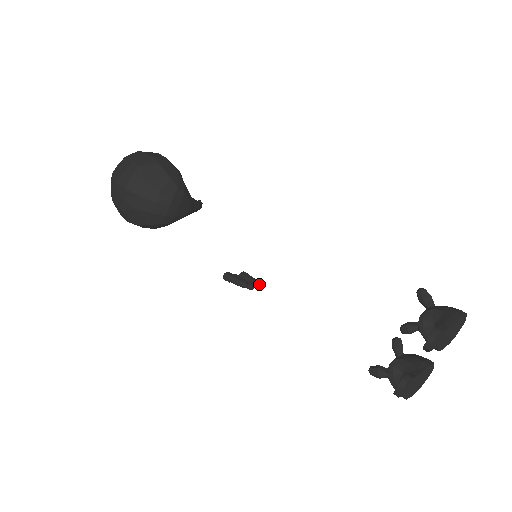
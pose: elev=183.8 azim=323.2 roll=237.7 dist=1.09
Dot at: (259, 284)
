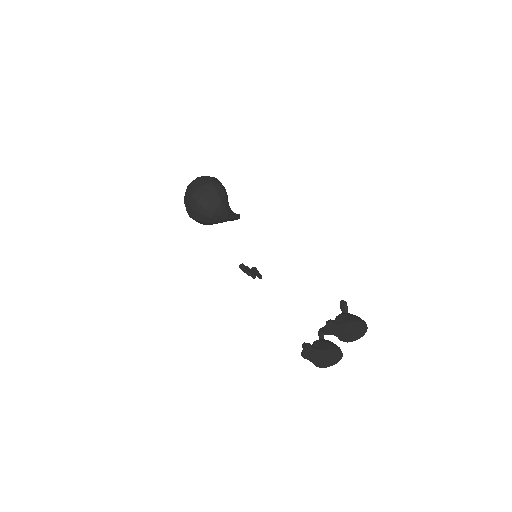
Dot at: (260, 277)
